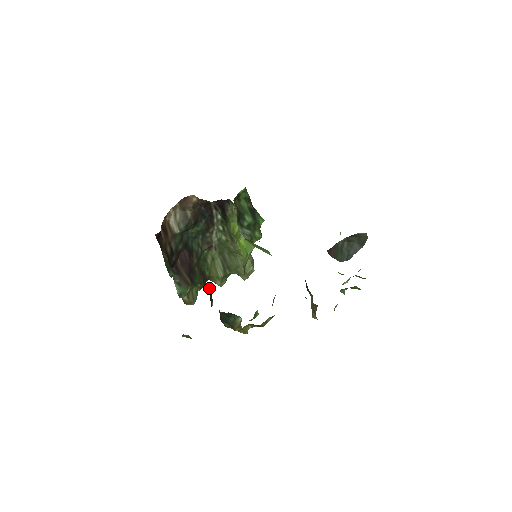
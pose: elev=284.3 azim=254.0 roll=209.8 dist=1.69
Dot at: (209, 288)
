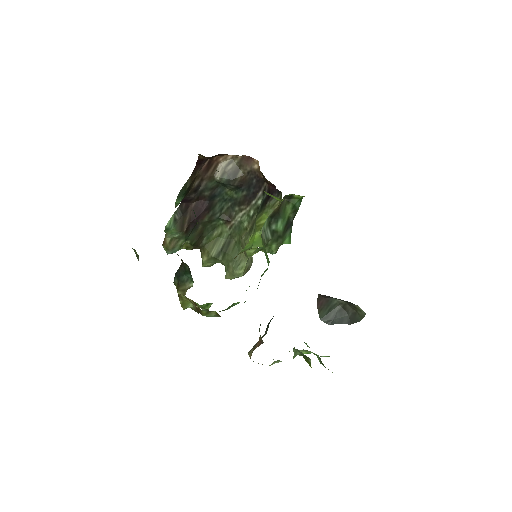
Dot at: (195, 226)
